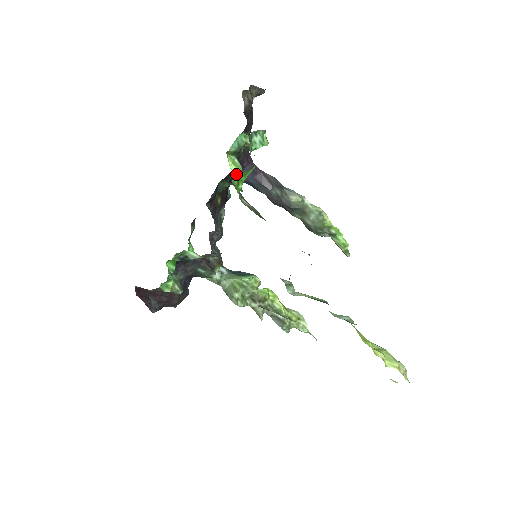
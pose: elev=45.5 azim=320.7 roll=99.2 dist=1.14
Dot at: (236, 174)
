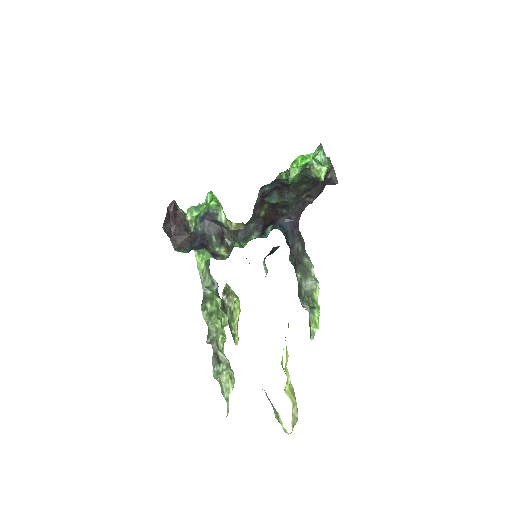
Dot at: occluded
